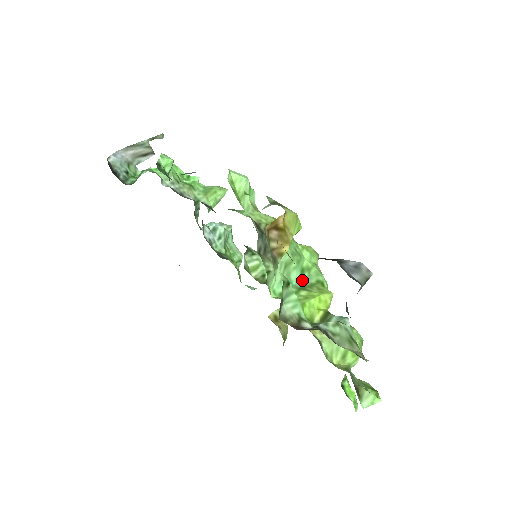
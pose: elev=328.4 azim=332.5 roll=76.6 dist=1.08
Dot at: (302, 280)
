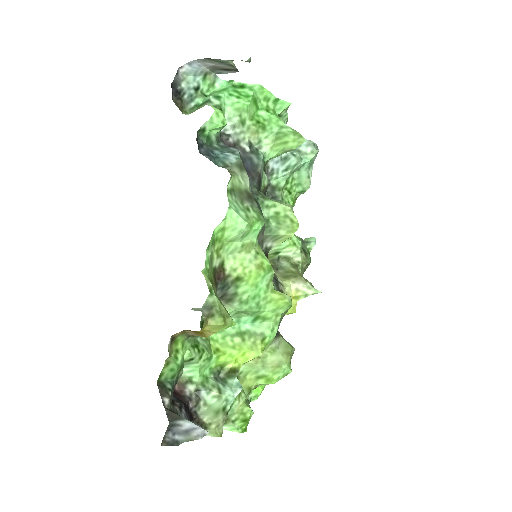
Dot at: (251, 324)
